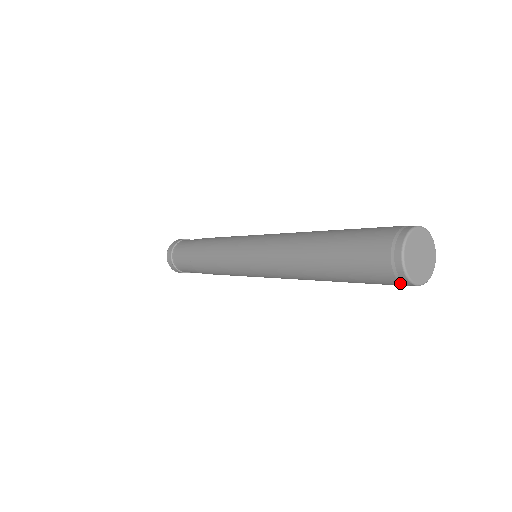
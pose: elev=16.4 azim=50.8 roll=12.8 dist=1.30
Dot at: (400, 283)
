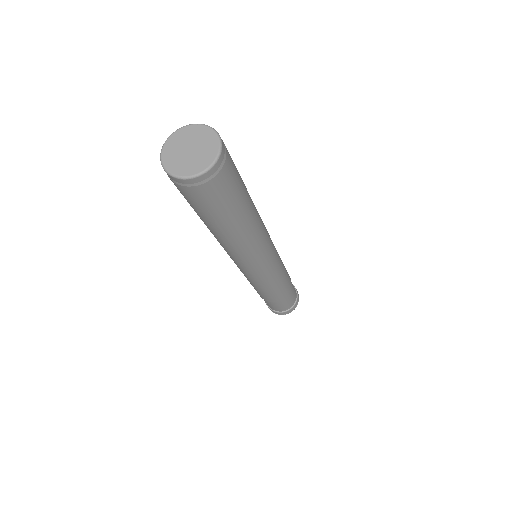
Dot at: (191, 187)
